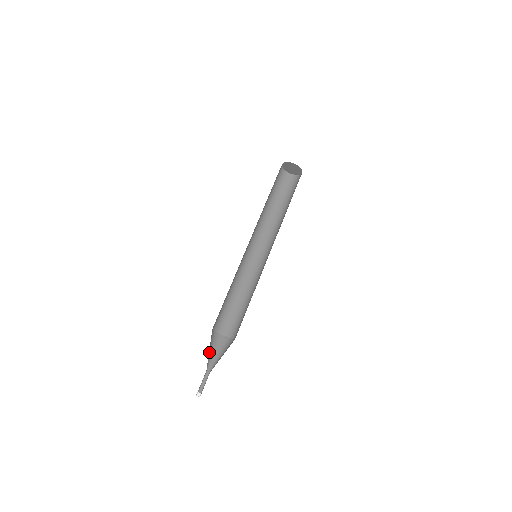
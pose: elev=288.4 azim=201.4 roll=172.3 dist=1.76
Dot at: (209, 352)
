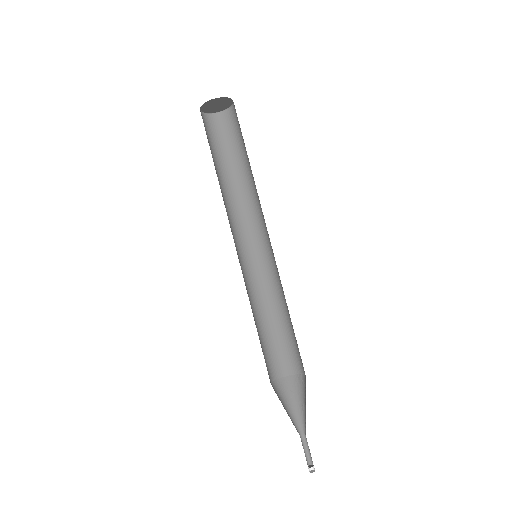
Dot at: (289, 410)
